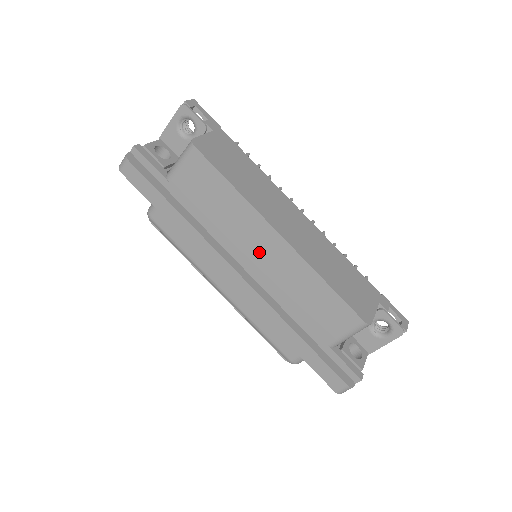
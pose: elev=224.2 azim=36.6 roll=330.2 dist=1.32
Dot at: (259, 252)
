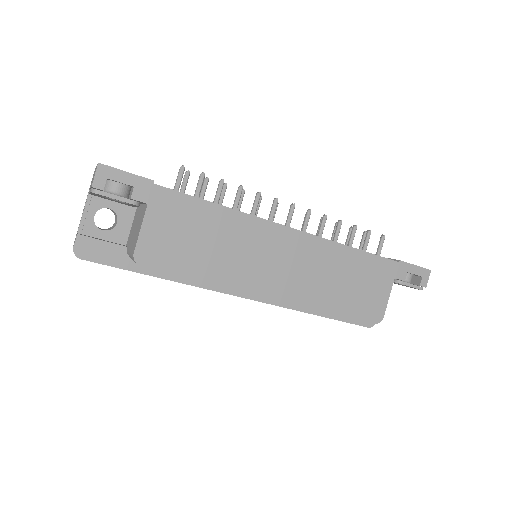
Dot at: occluded
